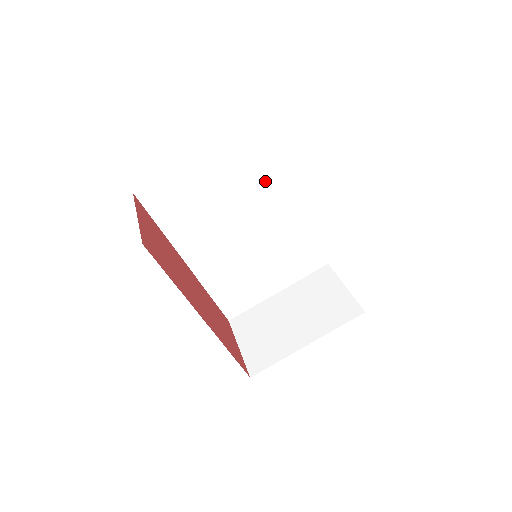
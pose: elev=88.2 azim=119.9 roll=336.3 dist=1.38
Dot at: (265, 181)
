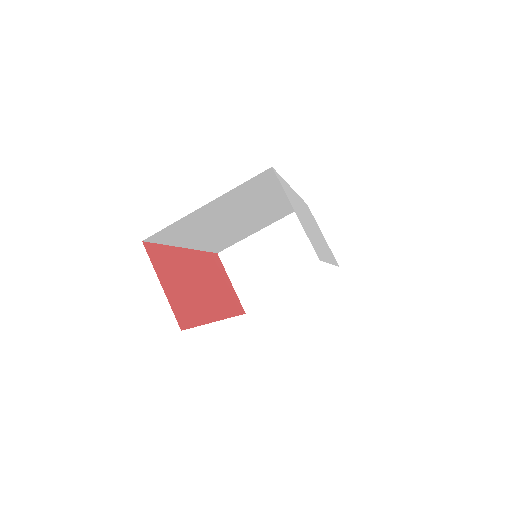
Dot at: (265, 193)
